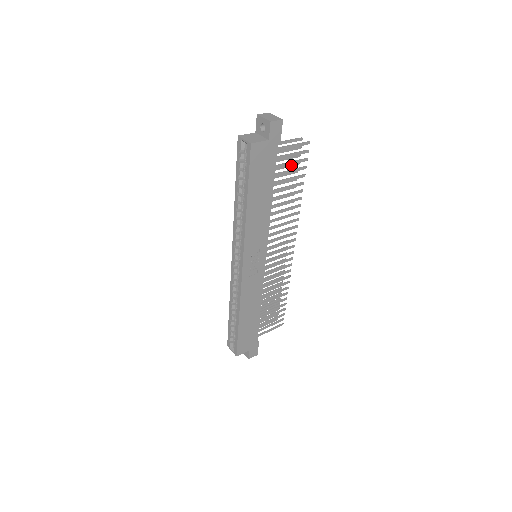
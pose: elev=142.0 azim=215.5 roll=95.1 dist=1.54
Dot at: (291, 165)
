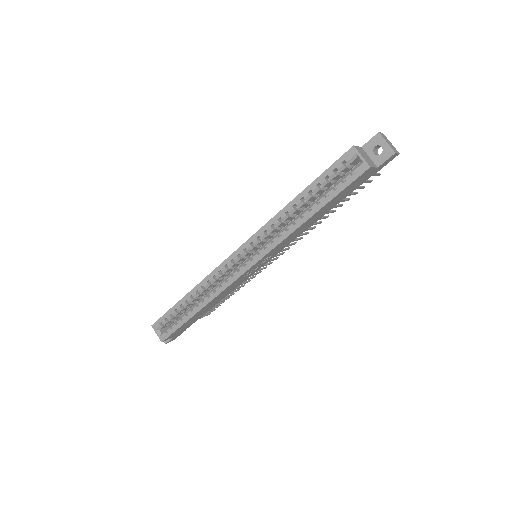
Dot at: occluded
